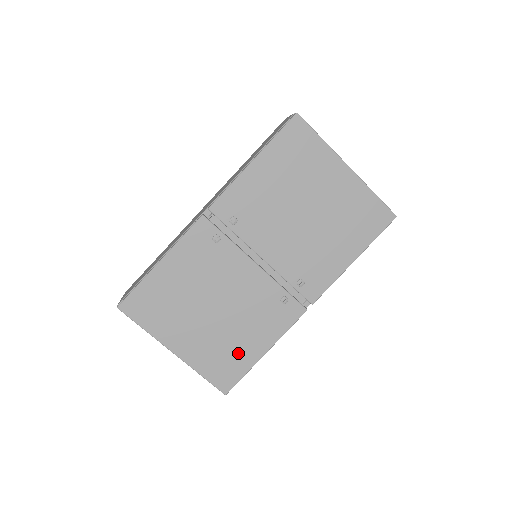
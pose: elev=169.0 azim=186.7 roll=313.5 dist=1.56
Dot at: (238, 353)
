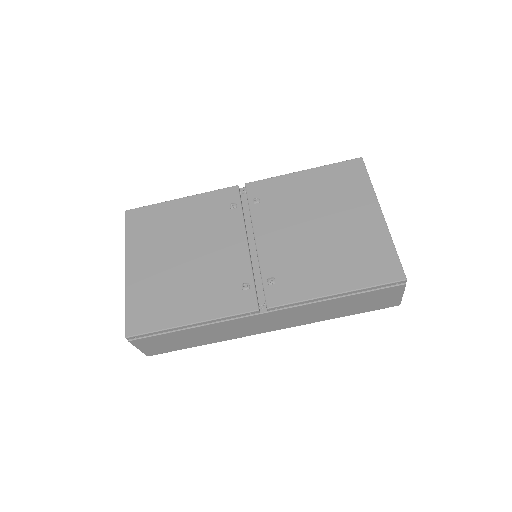
Dot at: (170, 306)
